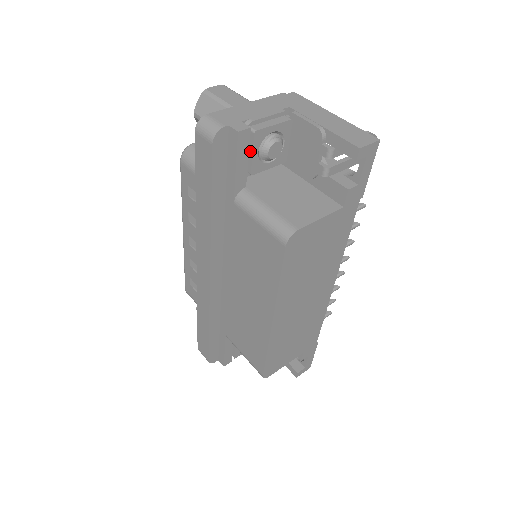
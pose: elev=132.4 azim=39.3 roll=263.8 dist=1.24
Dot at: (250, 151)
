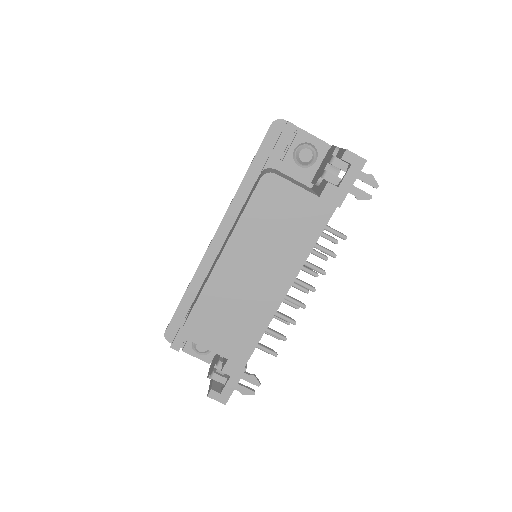
Dot at: (290, 145)
